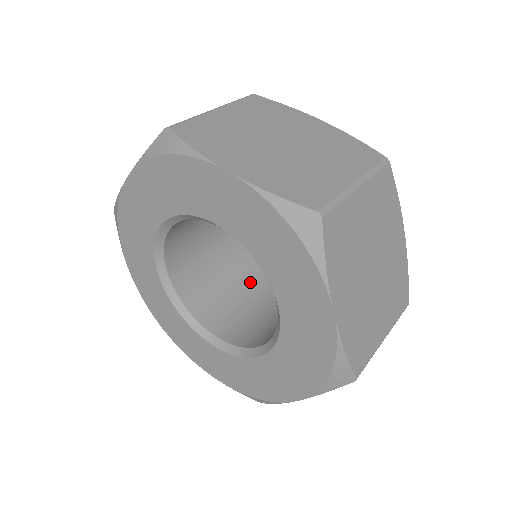
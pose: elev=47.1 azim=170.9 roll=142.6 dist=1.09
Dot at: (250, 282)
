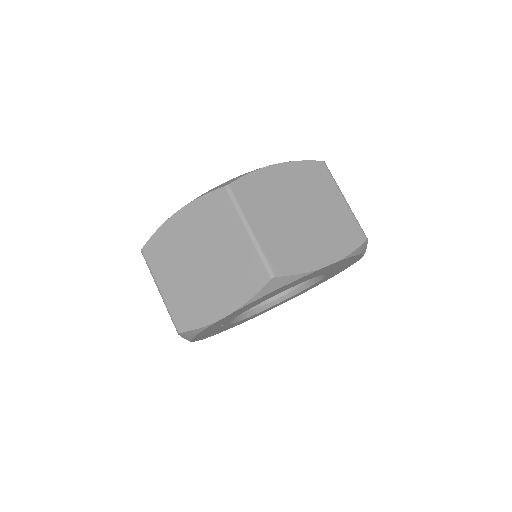
Dot at: occluded
